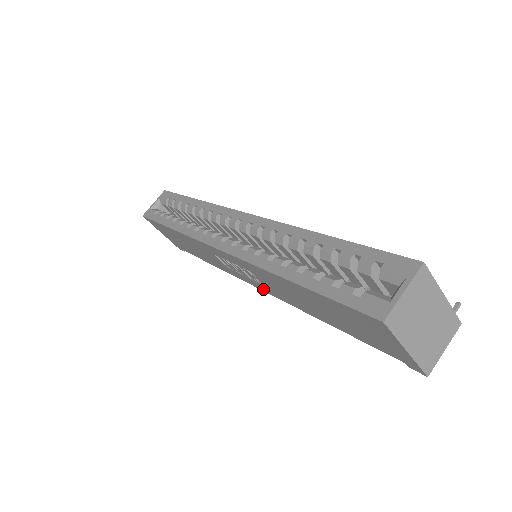
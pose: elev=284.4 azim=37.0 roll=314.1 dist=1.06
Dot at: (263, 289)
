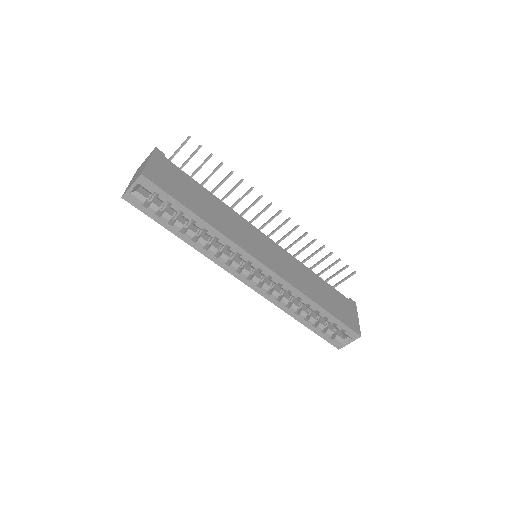
Dot at: occluded
